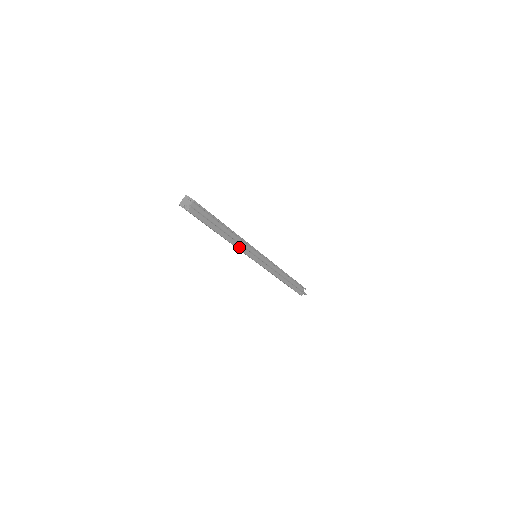
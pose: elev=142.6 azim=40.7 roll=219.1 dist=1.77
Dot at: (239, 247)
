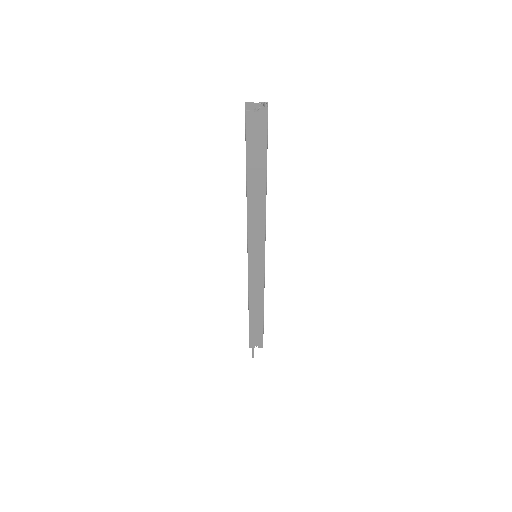
Dot at: (265, 220)
